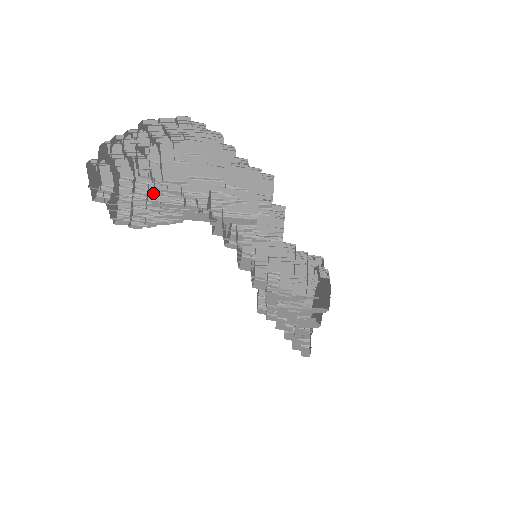
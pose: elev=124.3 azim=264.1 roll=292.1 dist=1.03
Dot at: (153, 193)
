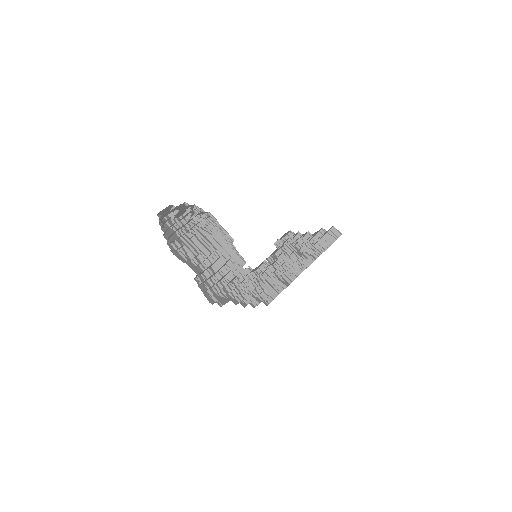
Dot at: (204, 213)
